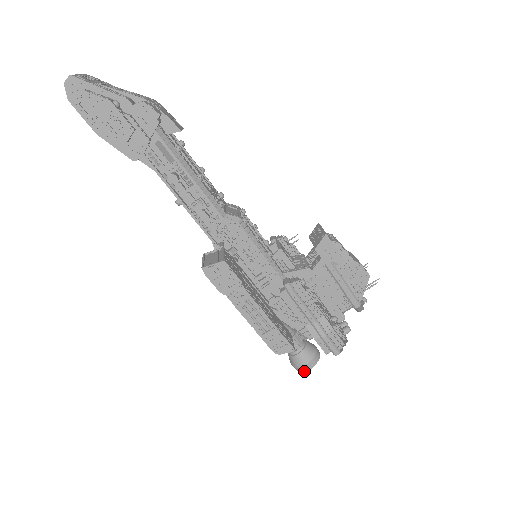
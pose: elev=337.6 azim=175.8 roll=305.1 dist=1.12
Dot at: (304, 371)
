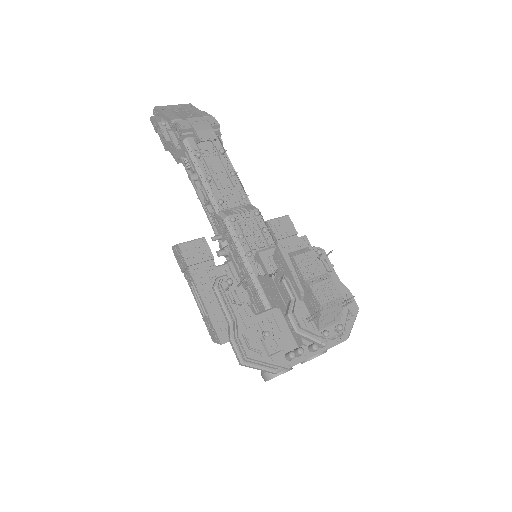
Dot at: (265, 381)
